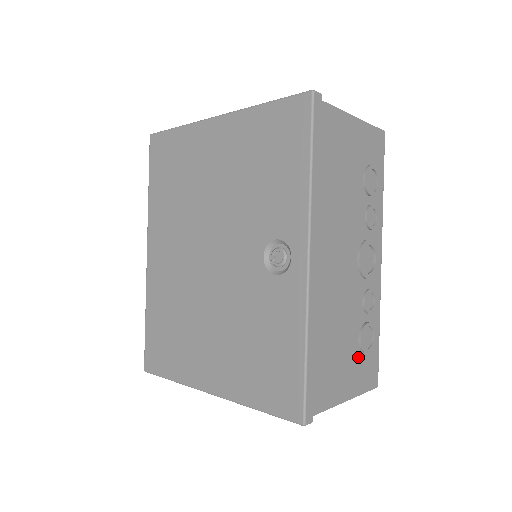
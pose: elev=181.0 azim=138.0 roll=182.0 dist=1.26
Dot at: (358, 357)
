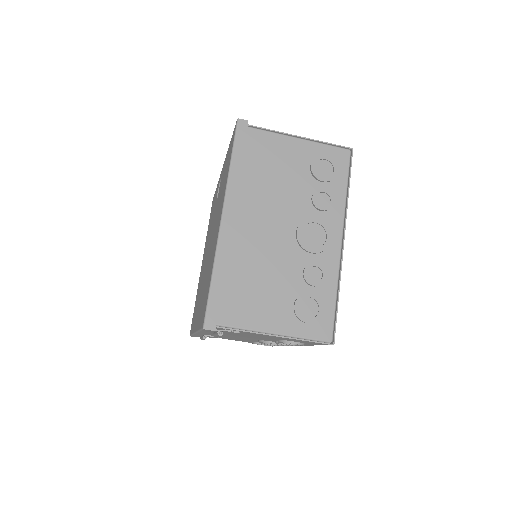
Dot at: occluded
